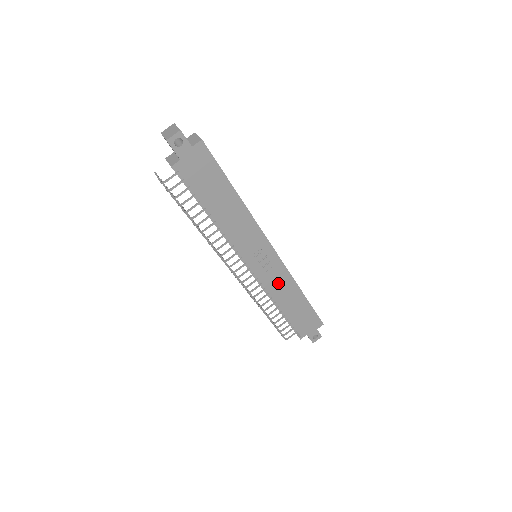
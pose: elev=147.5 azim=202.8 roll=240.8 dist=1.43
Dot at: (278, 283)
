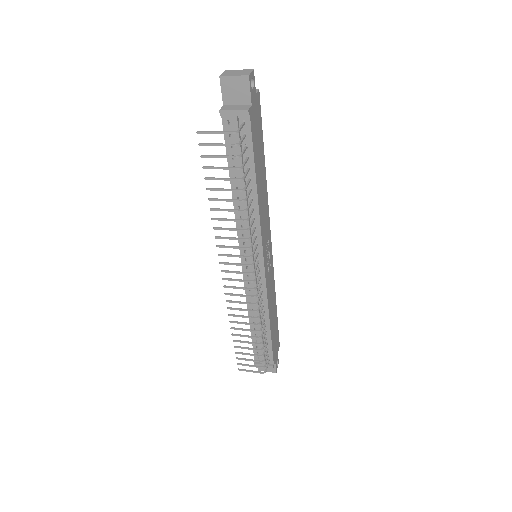
Dot at: (270, 289)
